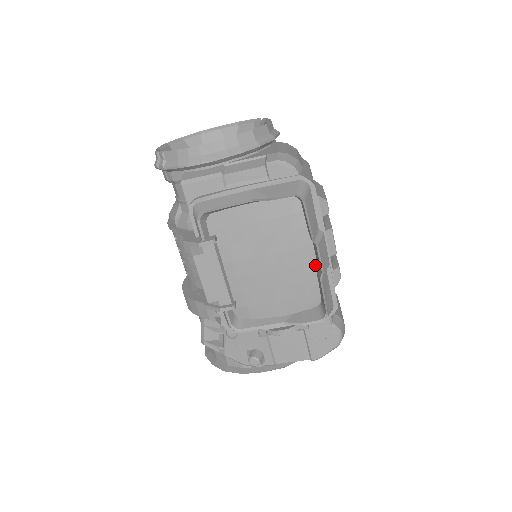
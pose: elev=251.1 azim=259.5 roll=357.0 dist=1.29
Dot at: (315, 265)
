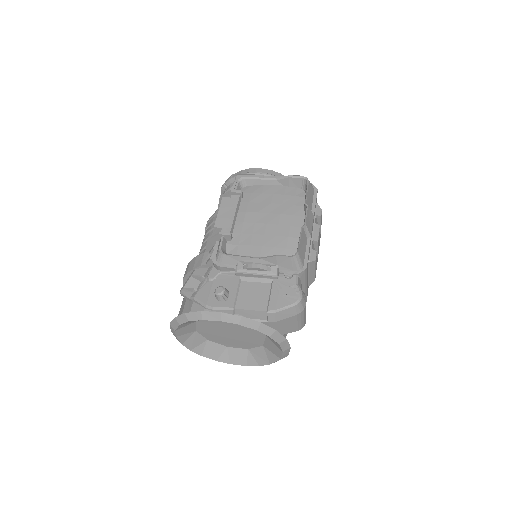
Dot at: occluded
